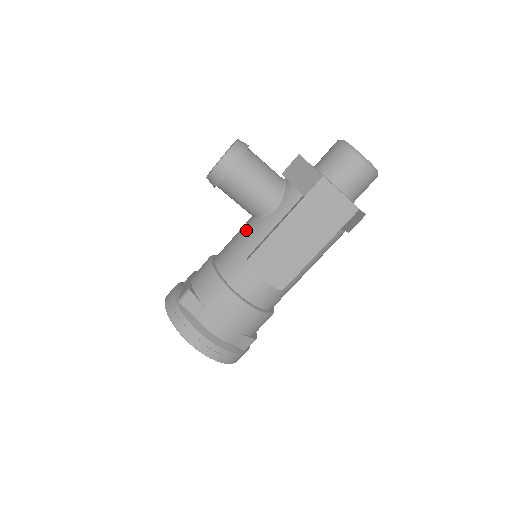
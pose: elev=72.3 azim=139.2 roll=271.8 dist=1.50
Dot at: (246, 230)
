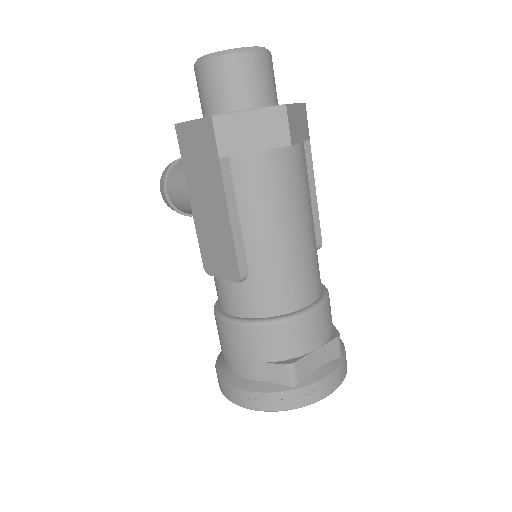
Dot at: occluded
